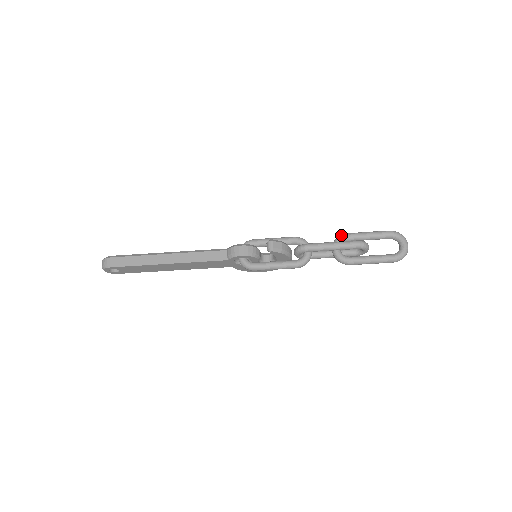
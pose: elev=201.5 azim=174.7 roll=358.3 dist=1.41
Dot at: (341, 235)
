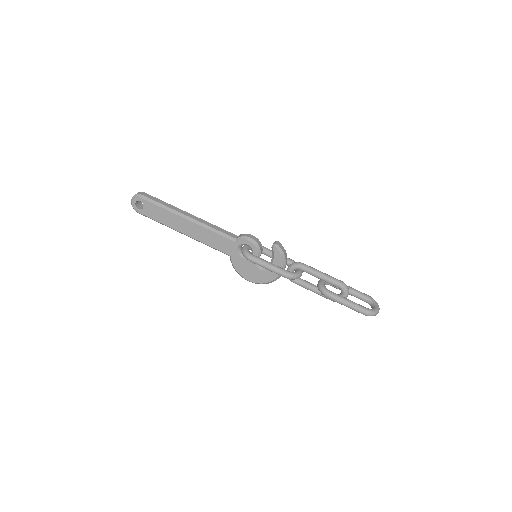
Dot at: occluded
